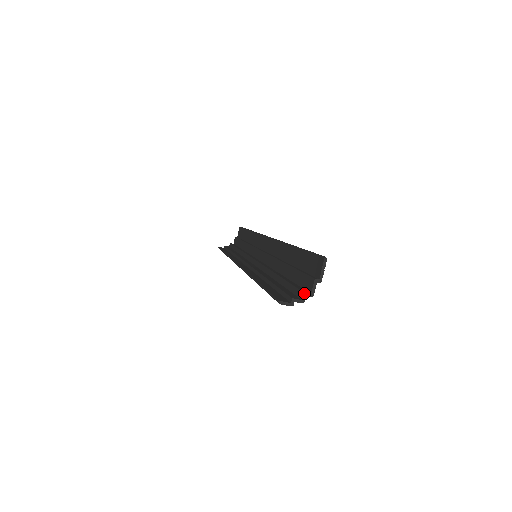
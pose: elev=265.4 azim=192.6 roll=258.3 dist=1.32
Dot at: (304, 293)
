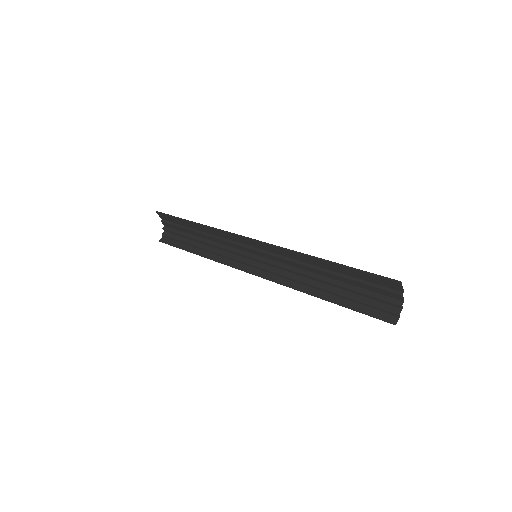
Dot at: (401, 306)
